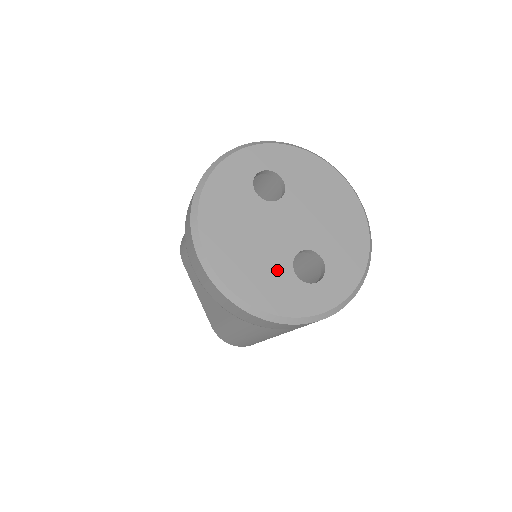
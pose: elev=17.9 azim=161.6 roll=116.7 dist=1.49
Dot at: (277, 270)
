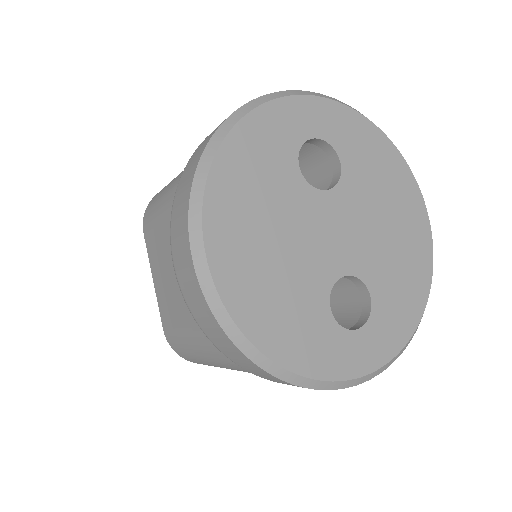
Dot at: (307, 299)
